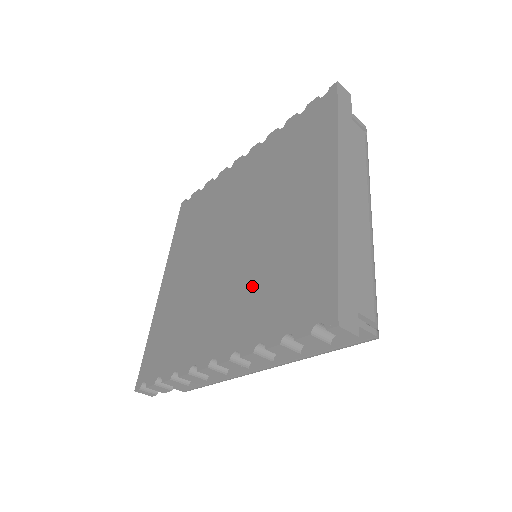
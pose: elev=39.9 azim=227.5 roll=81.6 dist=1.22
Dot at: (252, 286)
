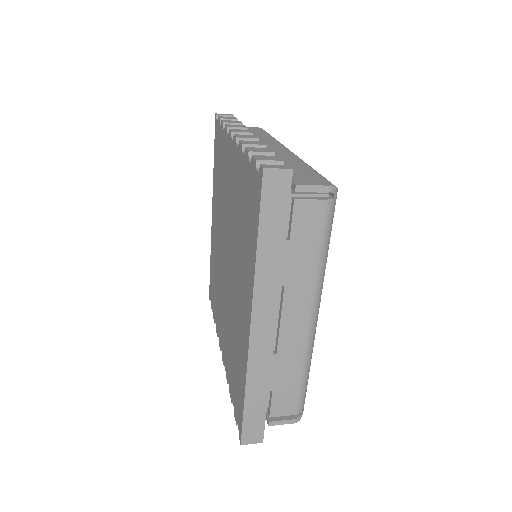
Dot at: (228, 330)
